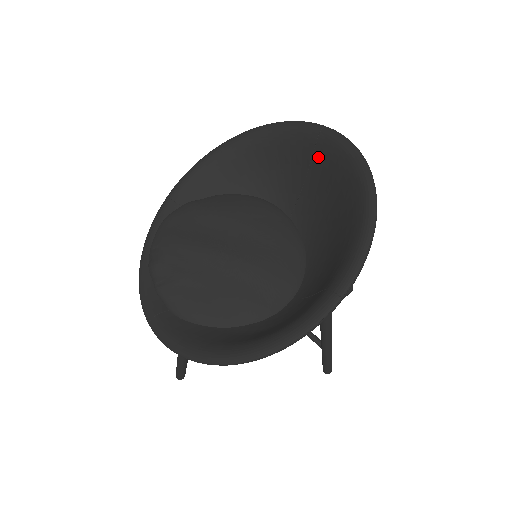
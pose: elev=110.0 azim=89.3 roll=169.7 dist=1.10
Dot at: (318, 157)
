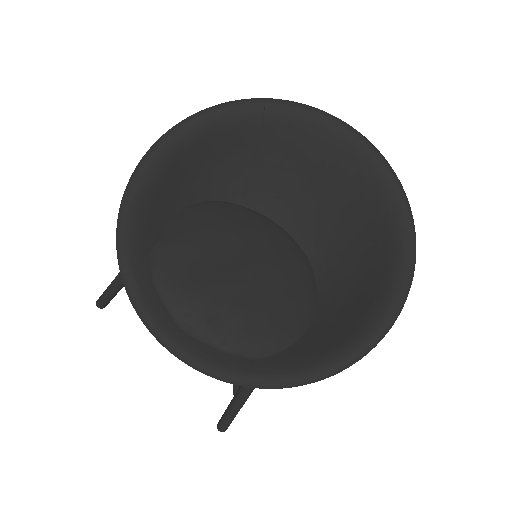
Dot at: (269, 131)
